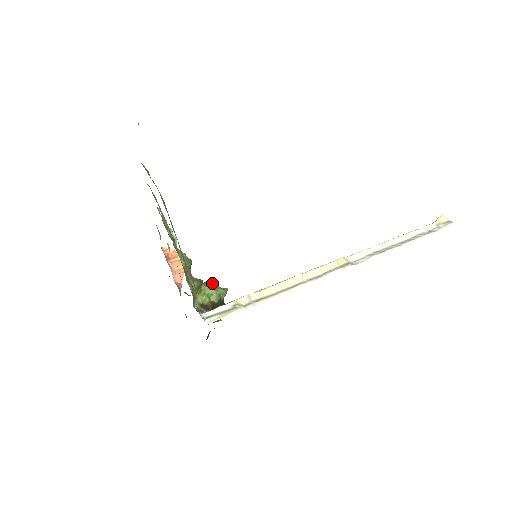
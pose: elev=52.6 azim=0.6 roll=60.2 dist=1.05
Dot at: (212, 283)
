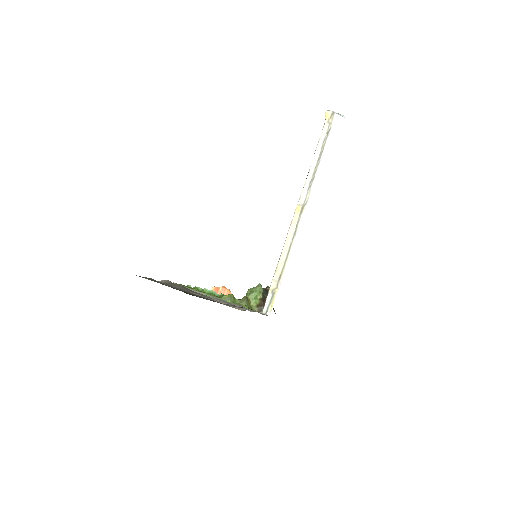
Dot at: (250, 289)
